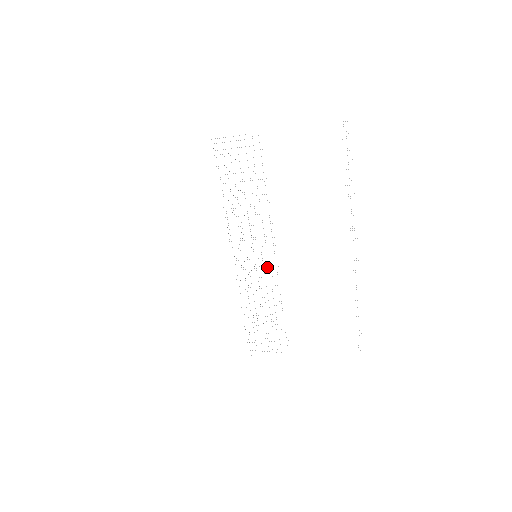
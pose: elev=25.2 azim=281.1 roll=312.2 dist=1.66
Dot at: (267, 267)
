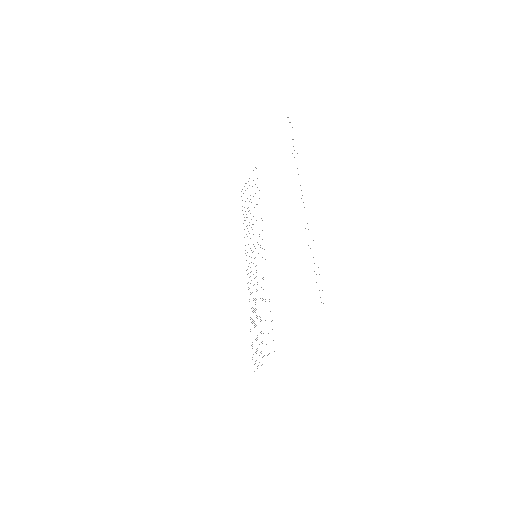
Dot at: occluded
